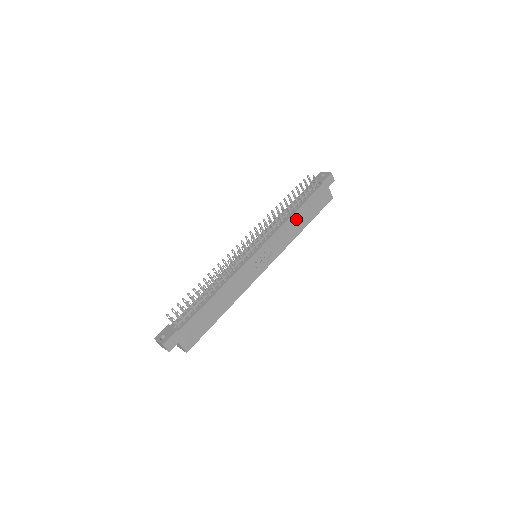
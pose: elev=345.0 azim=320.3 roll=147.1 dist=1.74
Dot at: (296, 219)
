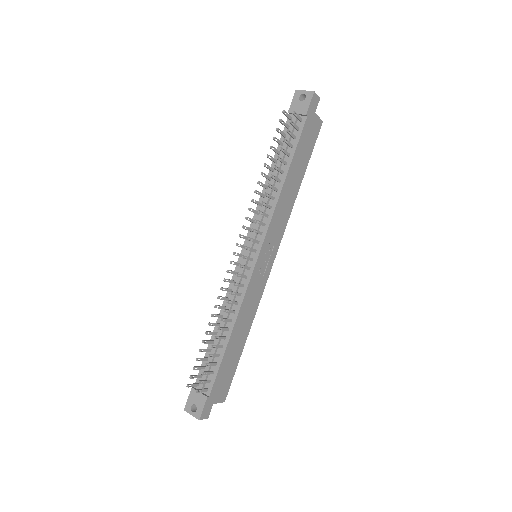
Dot at: (289, 185)
